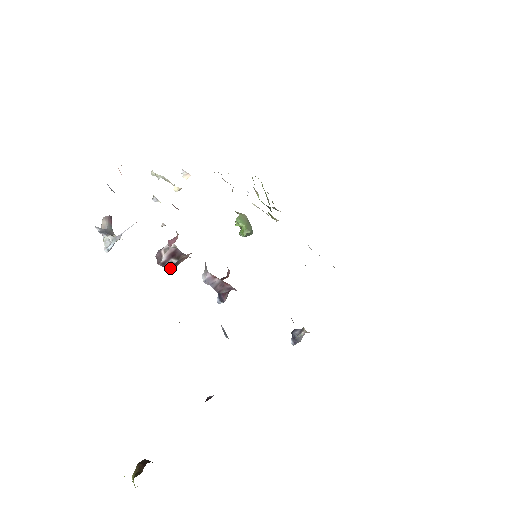
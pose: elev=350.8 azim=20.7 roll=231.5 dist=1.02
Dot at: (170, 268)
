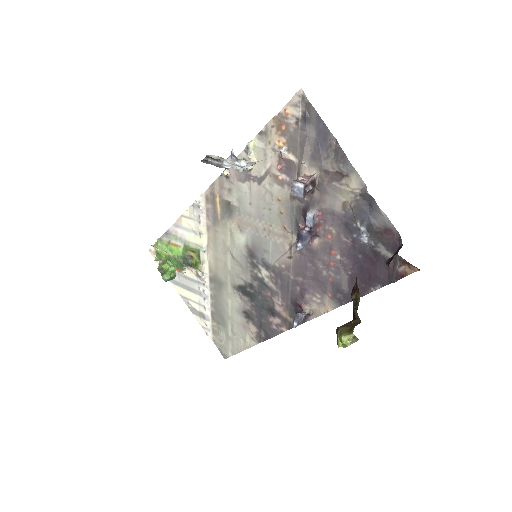
Dot at: (305, 193)
